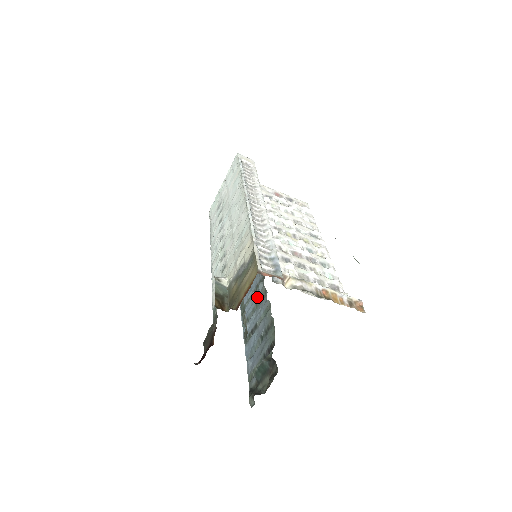
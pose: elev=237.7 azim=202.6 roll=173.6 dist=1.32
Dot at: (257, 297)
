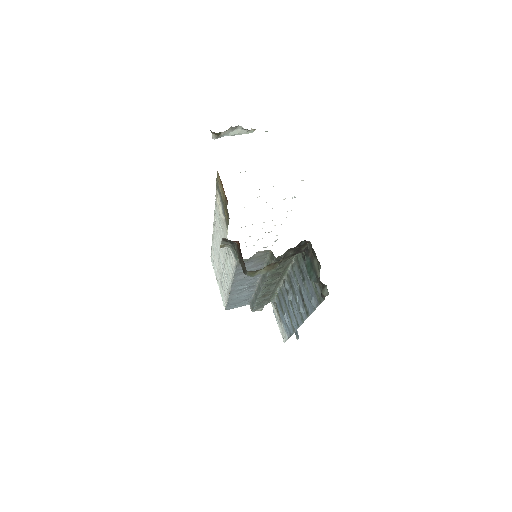
Dot at: (290, 292)
